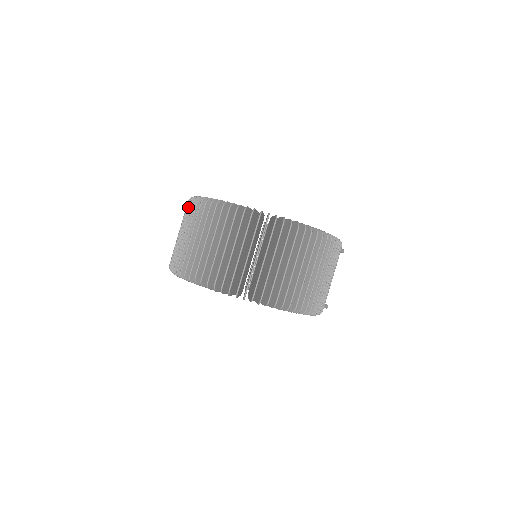
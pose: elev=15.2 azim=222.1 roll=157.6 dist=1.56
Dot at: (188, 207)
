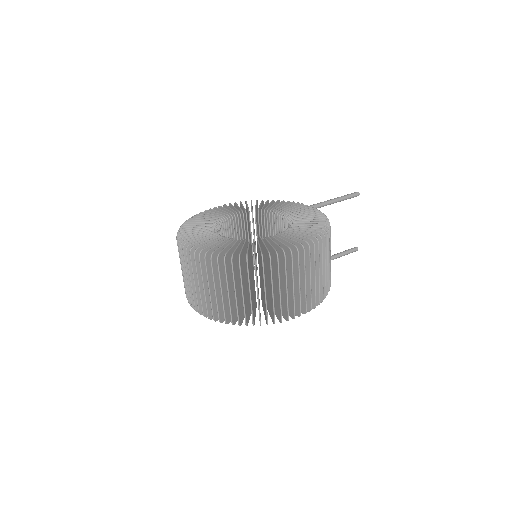
Dot at: occluded
